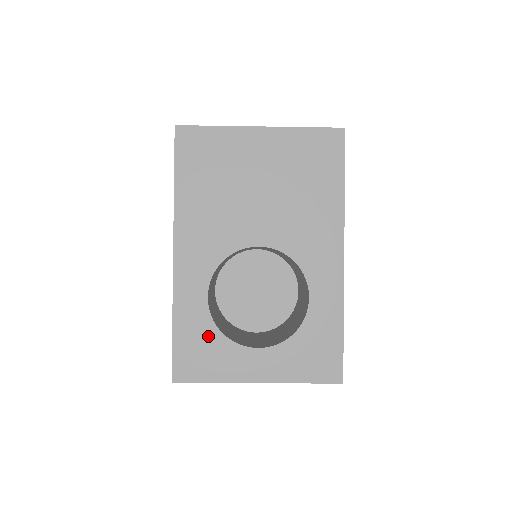
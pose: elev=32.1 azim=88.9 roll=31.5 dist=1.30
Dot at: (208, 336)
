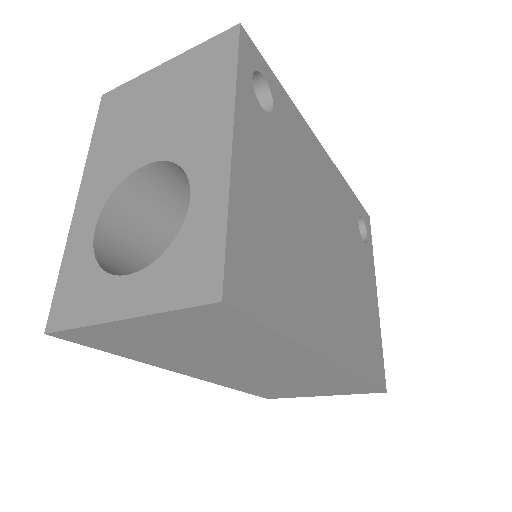
Dot at: (86, 272)
